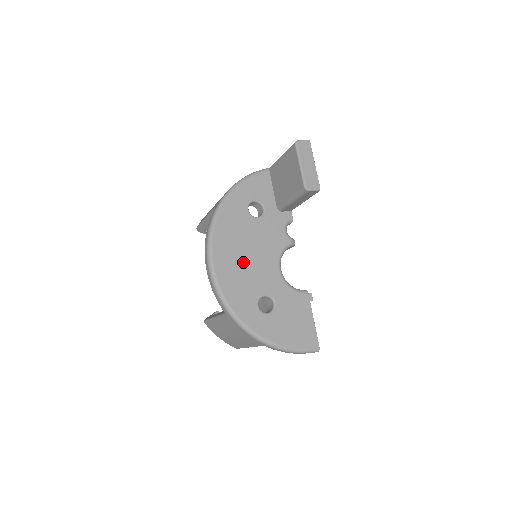
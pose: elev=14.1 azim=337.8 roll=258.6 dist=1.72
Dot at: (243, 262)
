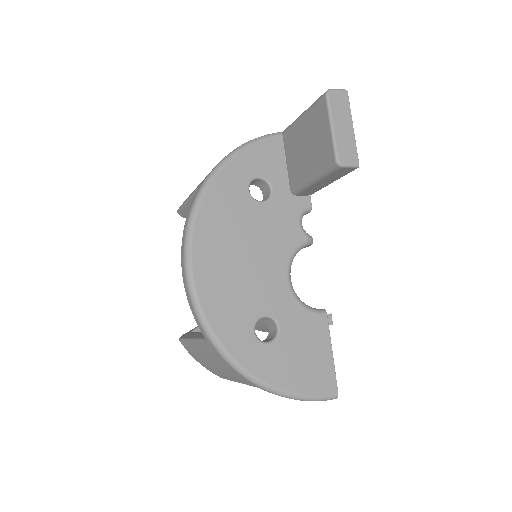
Dot at: (236, 266)
